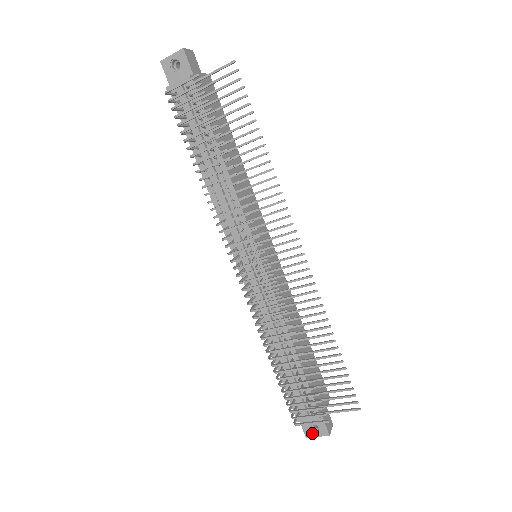
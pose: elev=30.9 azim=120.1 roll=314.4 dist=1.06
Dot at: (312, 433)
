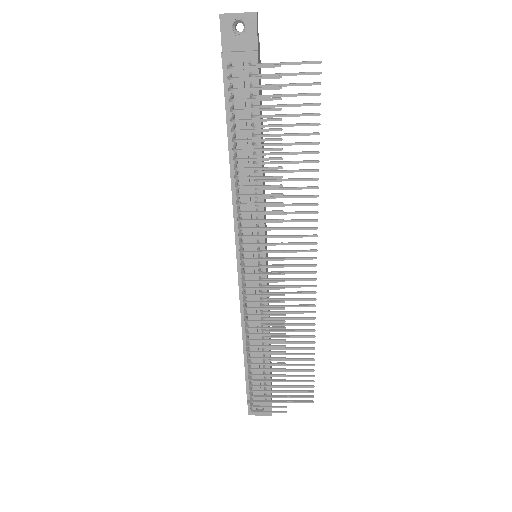
Dot at: occluded
